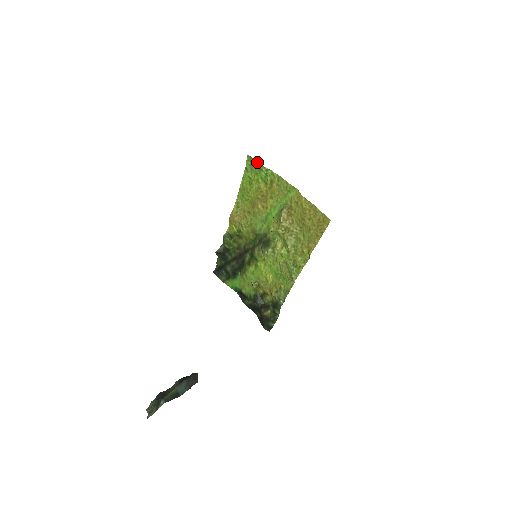
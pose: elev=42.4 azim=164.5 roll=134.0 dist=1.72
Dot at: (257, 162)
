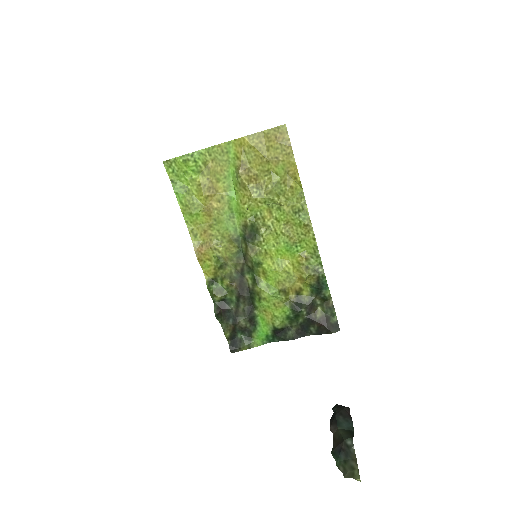
Dot at: (177, 158)
